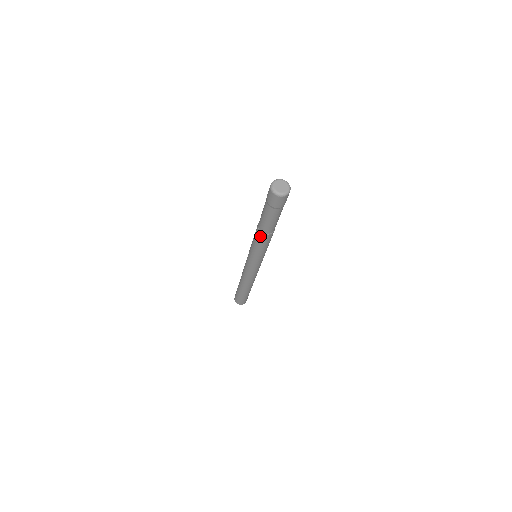
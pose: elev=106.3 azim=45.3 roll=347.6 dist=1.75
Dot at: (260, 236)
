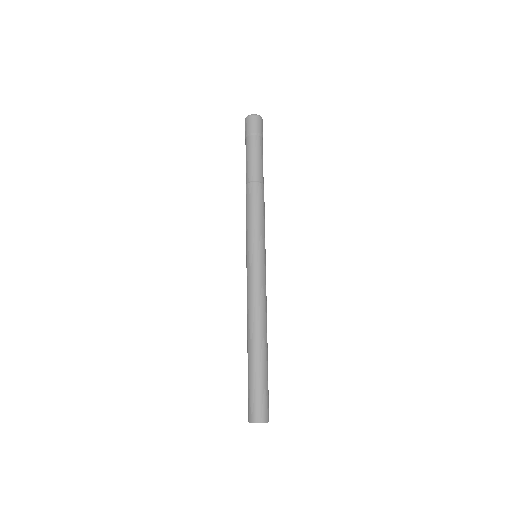
Dot at: (256, 190)
